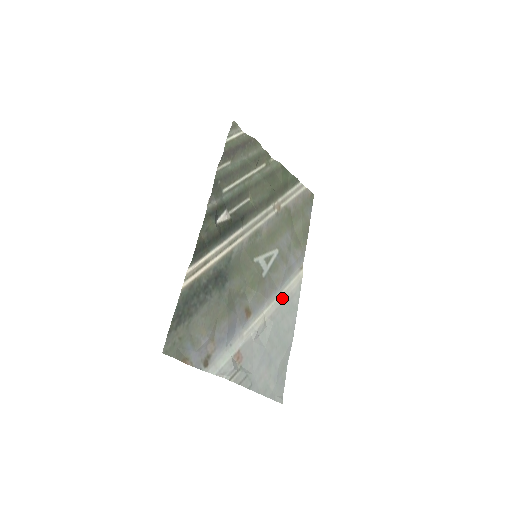
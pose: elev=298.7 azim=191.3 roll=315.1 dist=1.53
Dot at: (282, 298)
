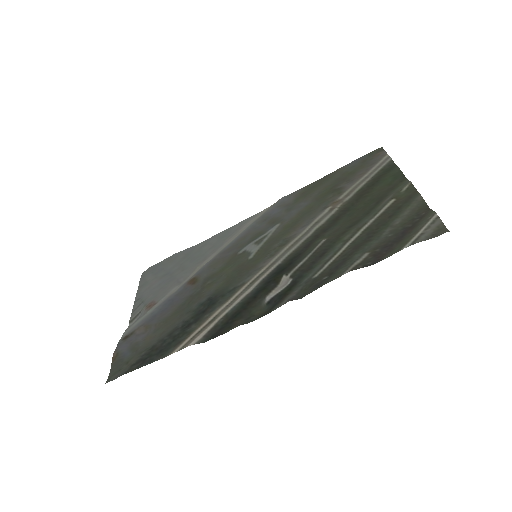
Dot at: (229, 241)
